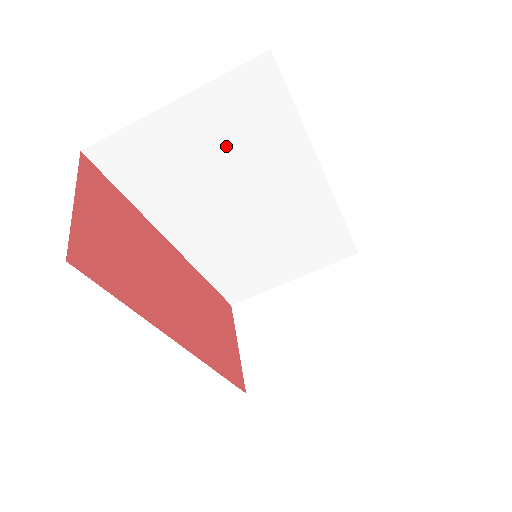
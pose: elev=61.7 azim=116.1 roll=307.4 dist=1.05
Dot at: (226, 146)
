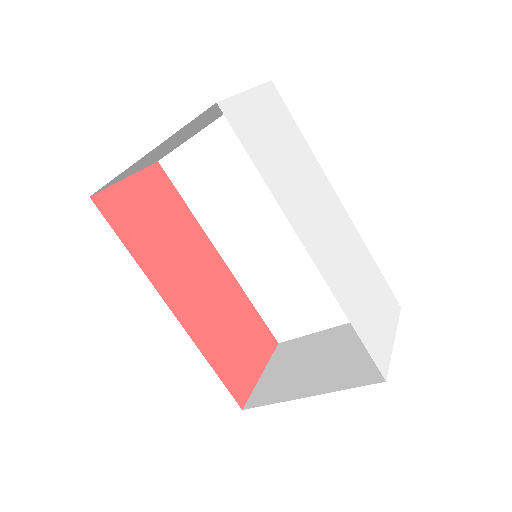
Dot at: (251, 164)
